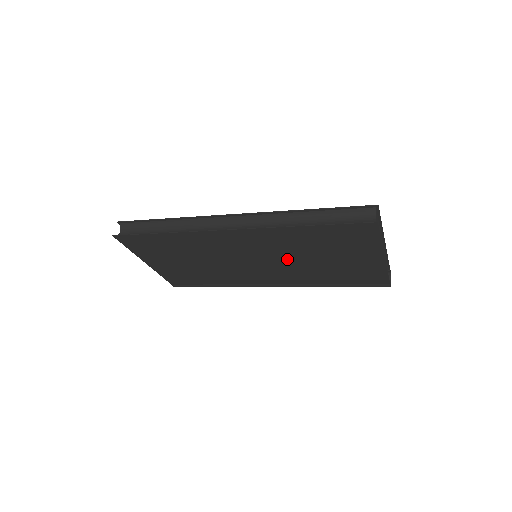
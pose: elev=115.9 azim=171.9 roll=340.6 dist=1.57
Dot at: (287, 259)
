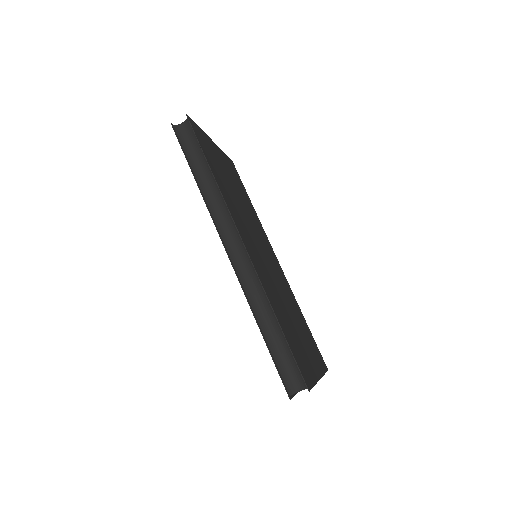
Dot at: occluded
